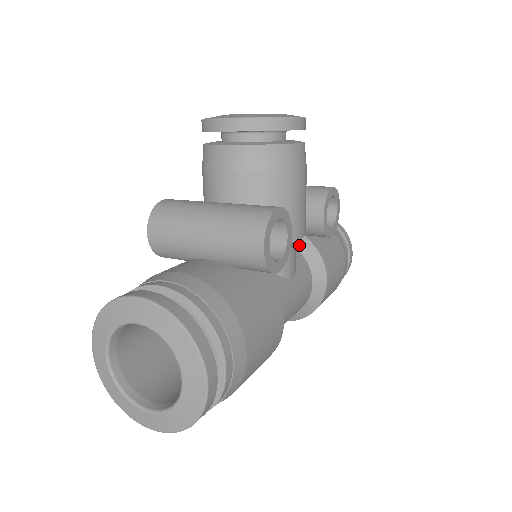
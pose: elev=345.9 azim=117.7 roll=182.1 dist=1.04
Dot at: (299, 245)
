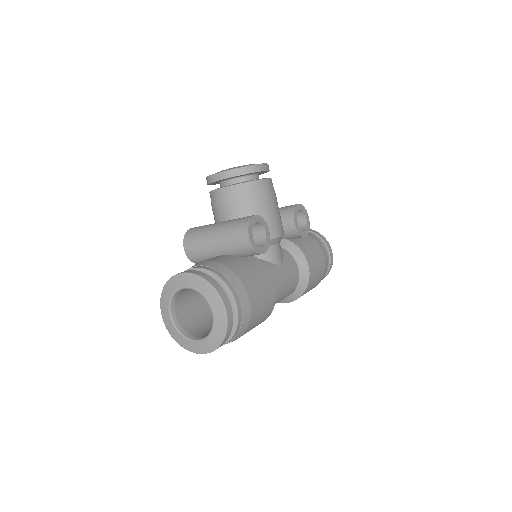
Dot at: (285, 246)
